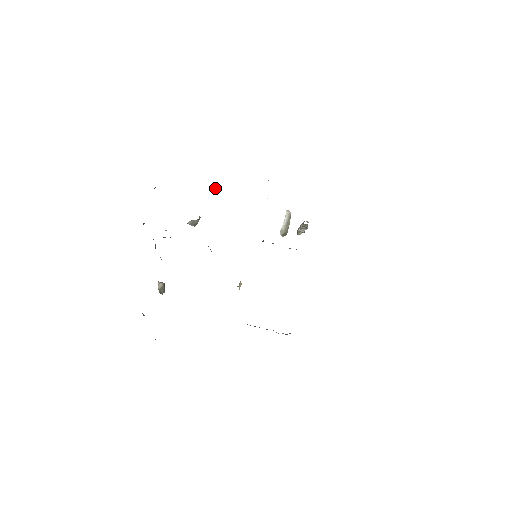
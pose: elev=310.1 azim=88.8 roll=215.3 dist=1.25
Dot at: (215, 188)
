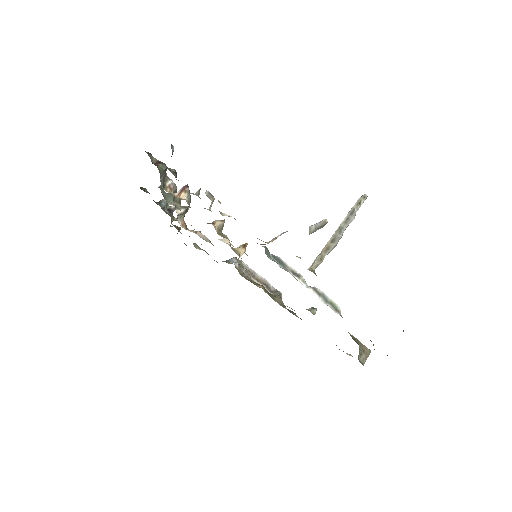
Dot at: occluded
